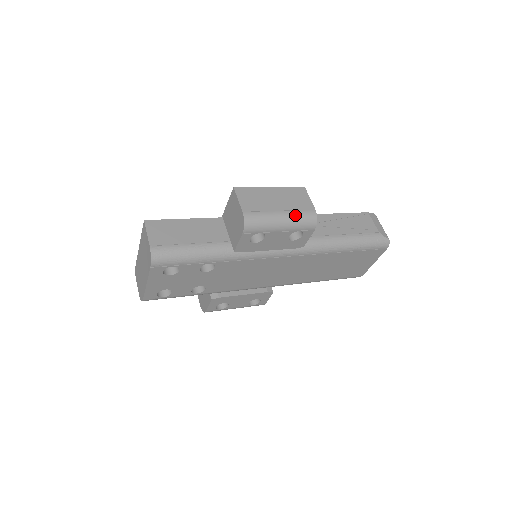
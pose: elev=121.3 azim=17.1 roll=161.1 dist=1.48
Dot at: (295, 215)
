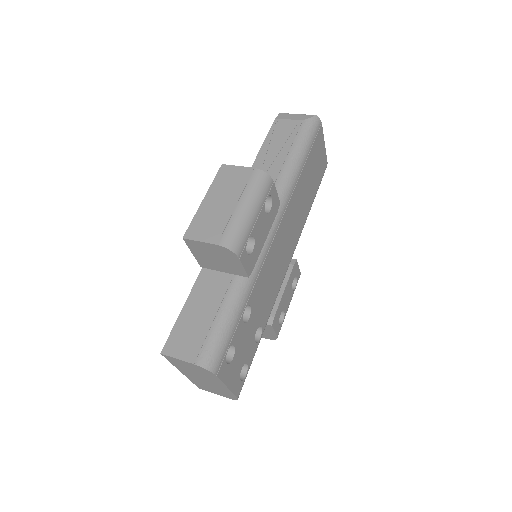
Dot at: (249, 192)
